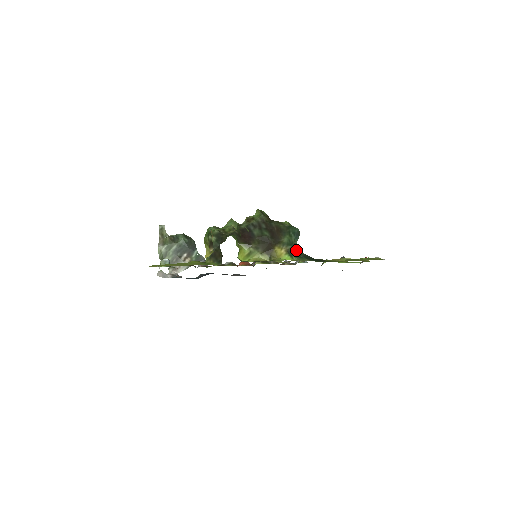
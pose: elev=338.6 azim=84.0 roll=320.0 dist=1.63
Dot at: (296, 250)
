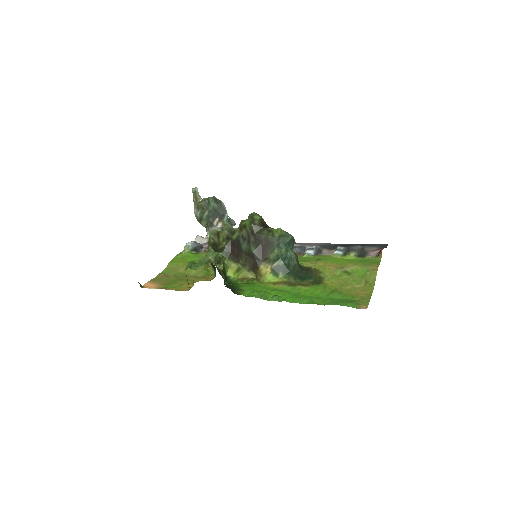
Dot at: (284, 265)
